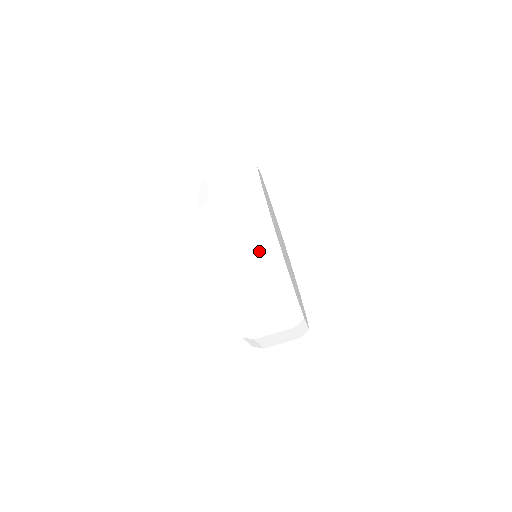
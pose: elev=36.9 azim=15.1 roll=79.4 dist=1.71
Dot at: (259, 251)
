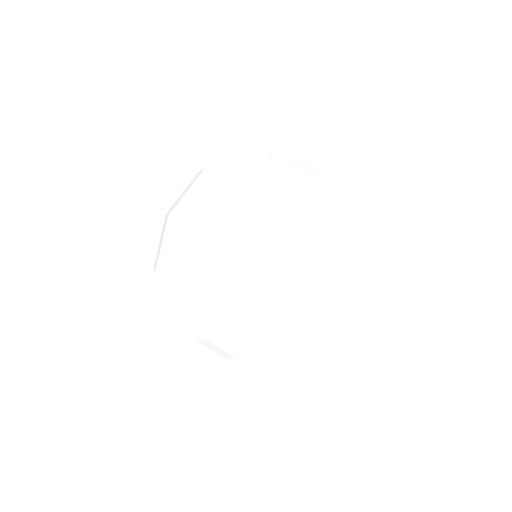
Dot at: occluded
